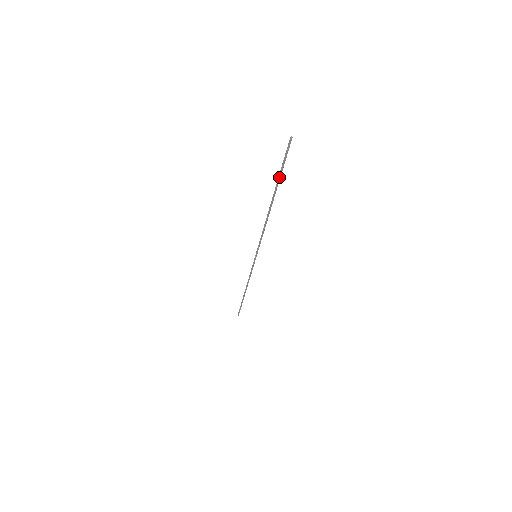
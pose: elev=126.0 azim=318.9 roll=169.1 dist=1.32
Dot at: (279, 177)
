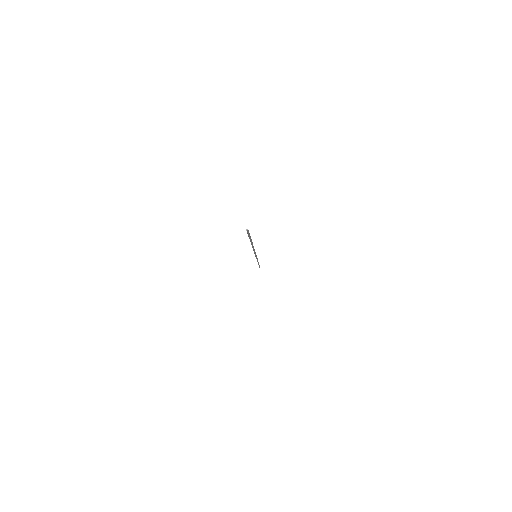
Dot at: occluded
